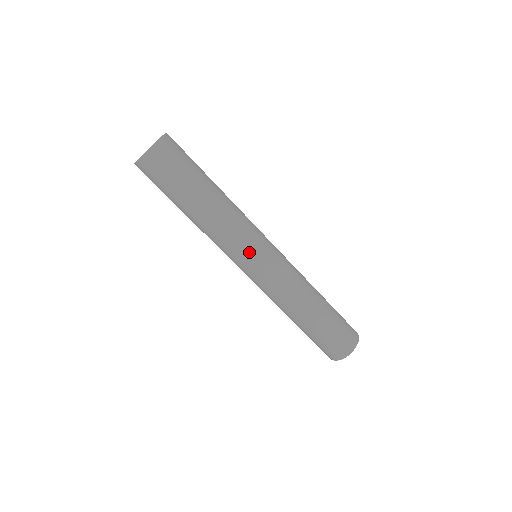
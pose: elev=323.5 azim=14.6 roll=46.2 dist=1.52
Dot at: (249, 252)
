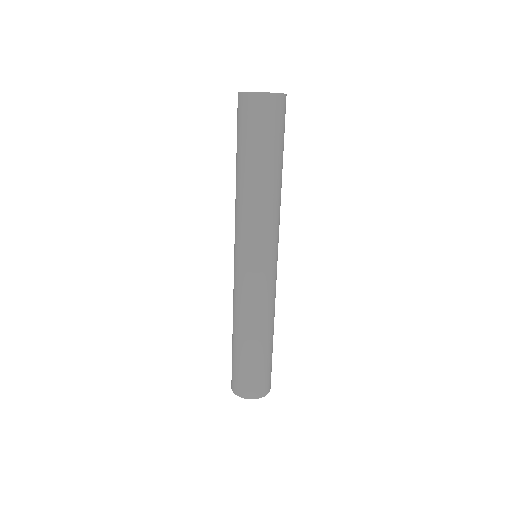
Dot at: (247, 247)
